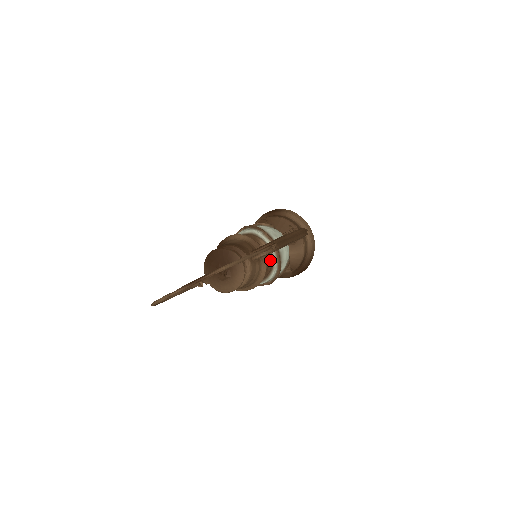
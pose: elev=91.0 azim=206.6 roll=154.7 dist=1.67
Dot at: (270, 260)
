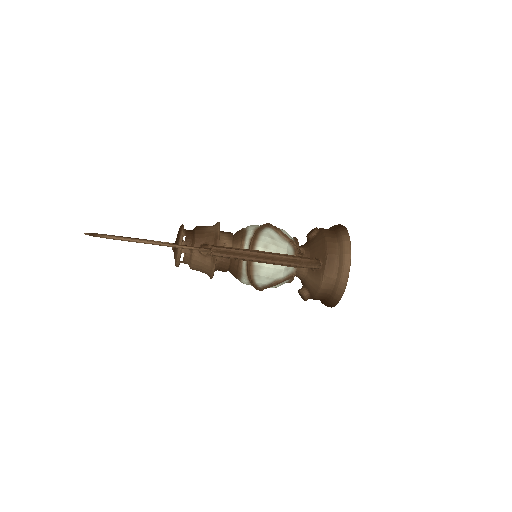
Dot at: (238, 265)
